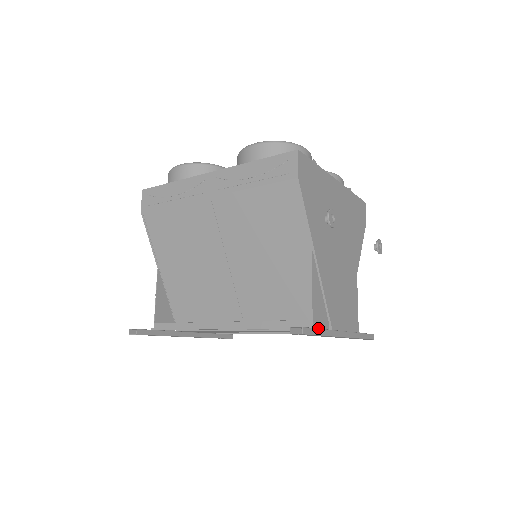
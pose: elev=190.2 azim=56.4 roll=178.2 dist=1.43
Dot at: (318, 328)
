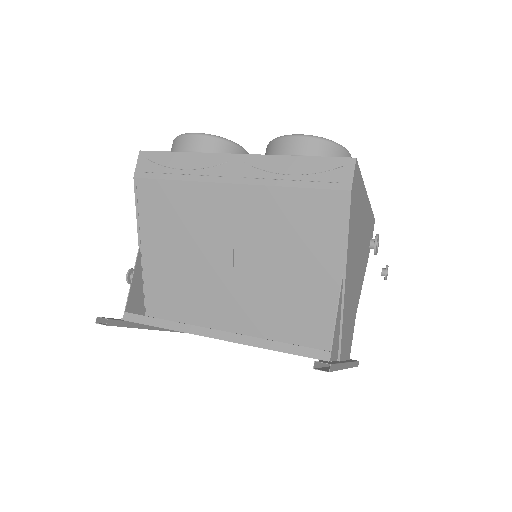
Dot at: (332, 360)
